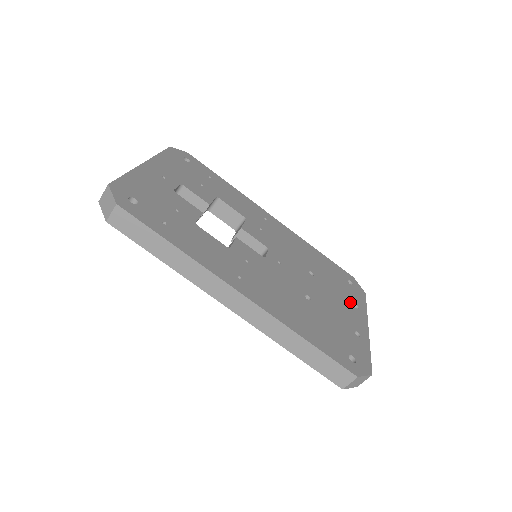
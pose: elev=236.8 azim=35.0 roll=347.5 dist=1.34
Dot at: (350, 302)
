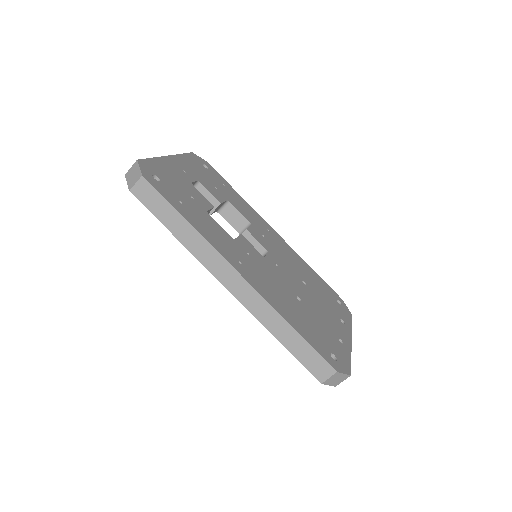
Dot at: (337, 316)
